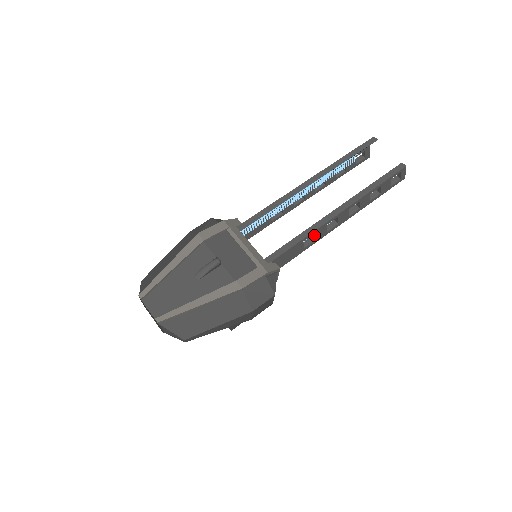
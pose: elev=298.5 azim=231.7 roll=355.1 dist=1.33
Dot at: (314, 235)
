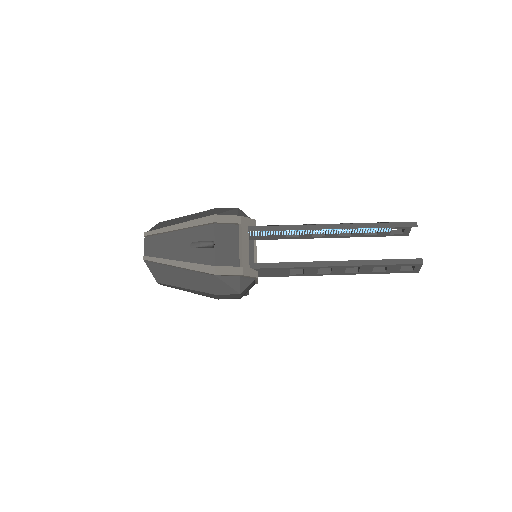
Dot at: (304, 270)
